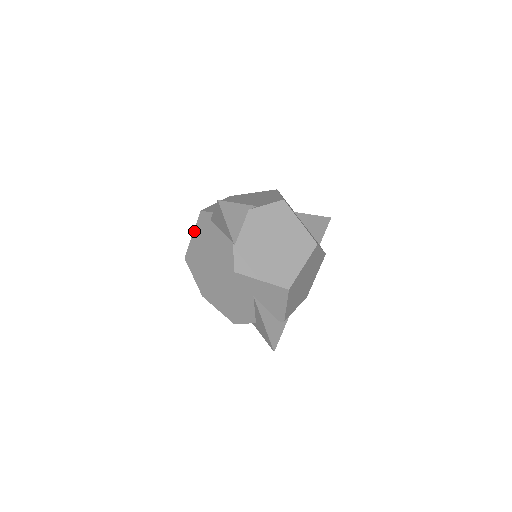
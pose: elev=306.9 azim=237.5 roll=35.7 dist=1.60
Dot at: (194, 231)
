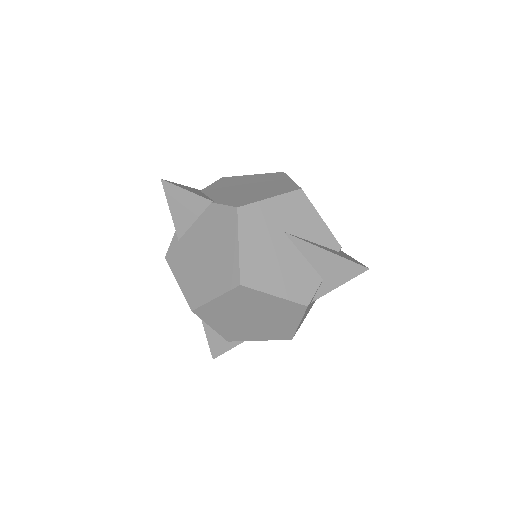
Dot at: (176, 278)
